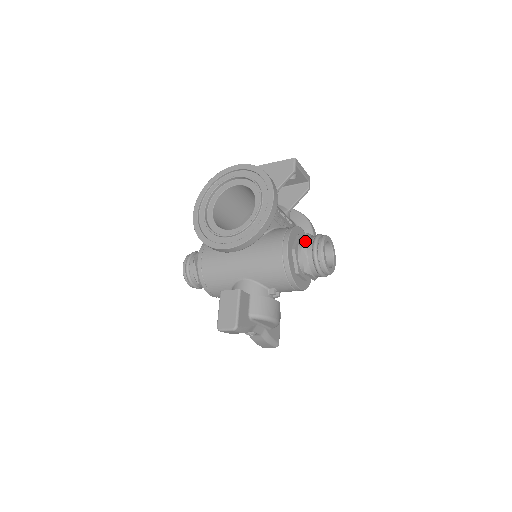
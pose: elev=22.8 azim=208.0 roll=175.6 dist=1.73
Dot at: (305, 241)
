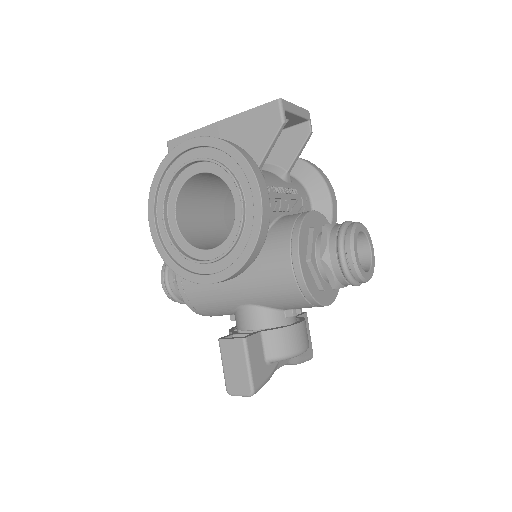
Dot at: (324, 243)
